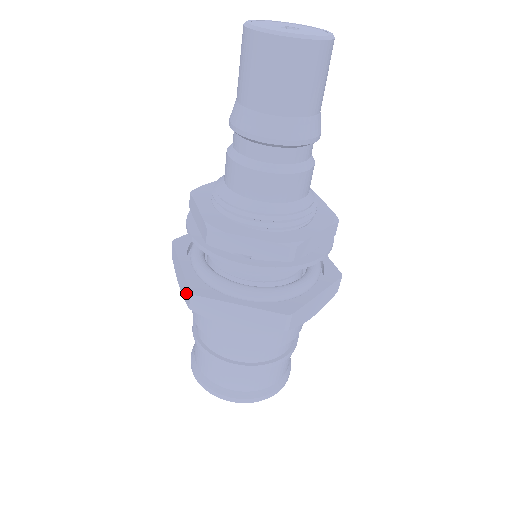
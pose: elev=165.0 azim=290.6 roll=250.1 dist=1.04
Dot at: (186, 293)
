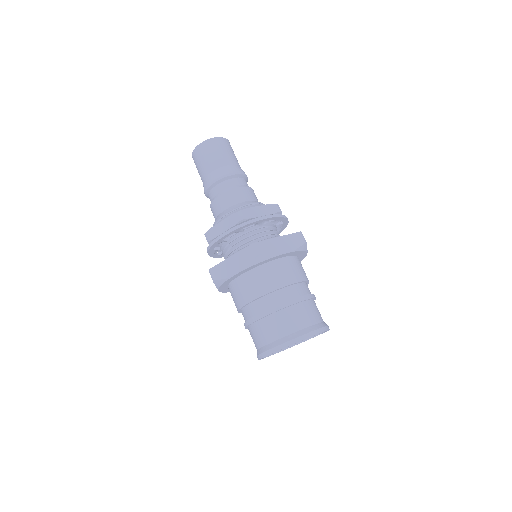
Dot at: (248, 255)
